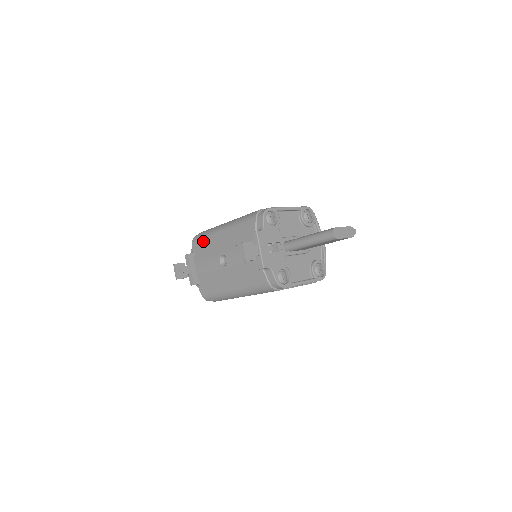
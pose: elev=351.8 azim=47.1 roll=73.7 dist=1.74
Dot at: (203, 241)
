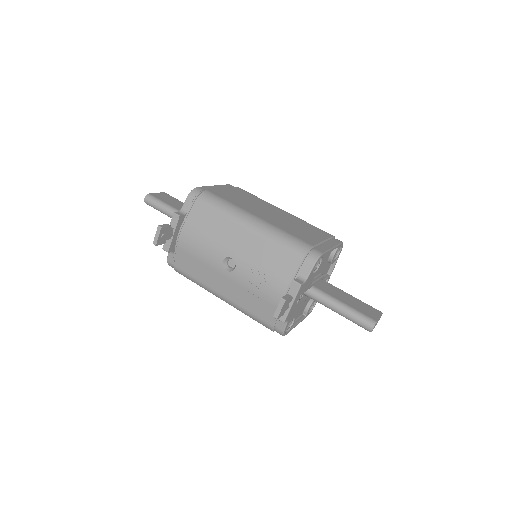
Dot at: (208, 214)
